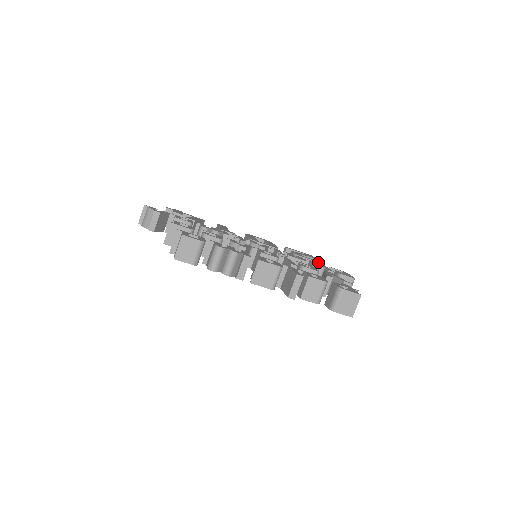
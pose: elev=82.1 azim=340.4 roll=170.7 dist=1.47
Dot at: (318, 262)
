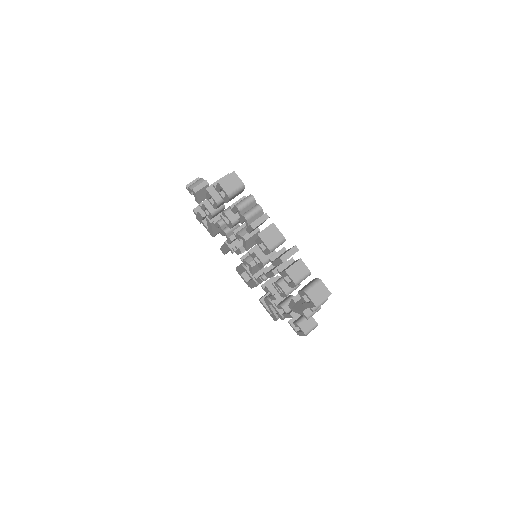
Dot at: occluded
